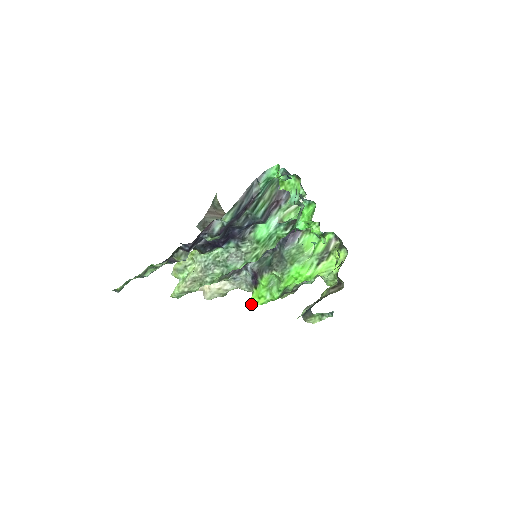
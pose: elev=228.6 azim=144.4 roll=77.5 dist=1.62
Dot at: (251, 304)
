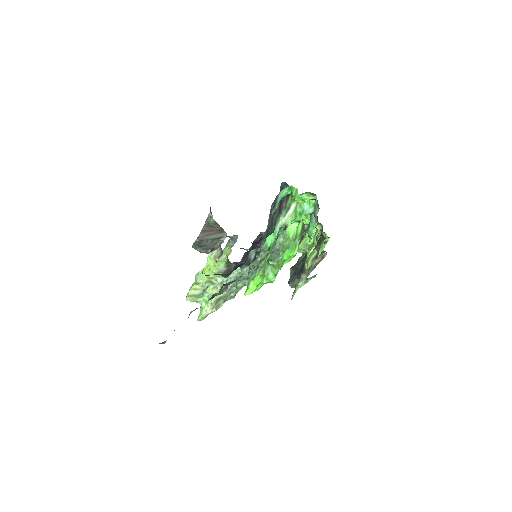
Dot at: (250, 293)
